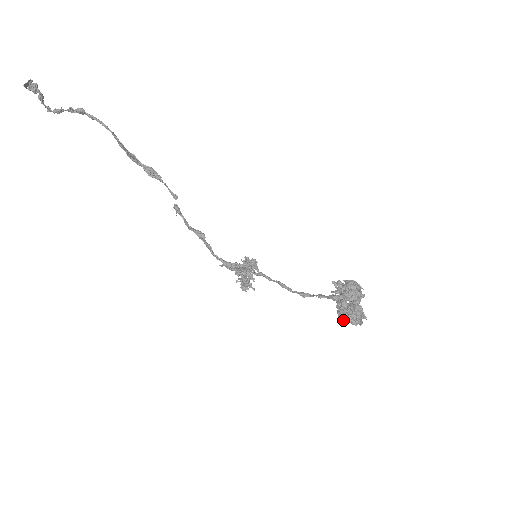
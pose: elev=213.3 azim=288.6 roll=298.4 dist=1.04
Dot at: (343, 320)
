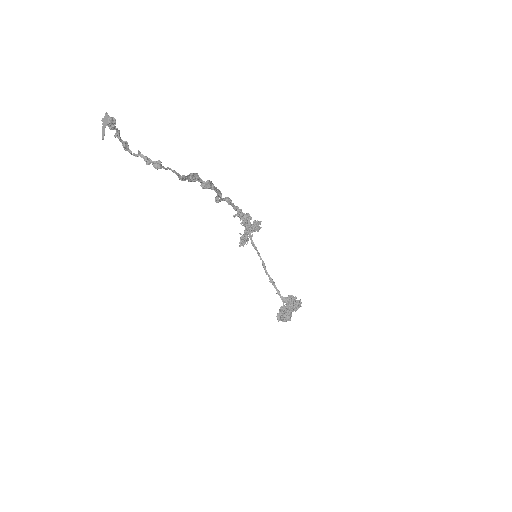
Dot at: (277, 319)
